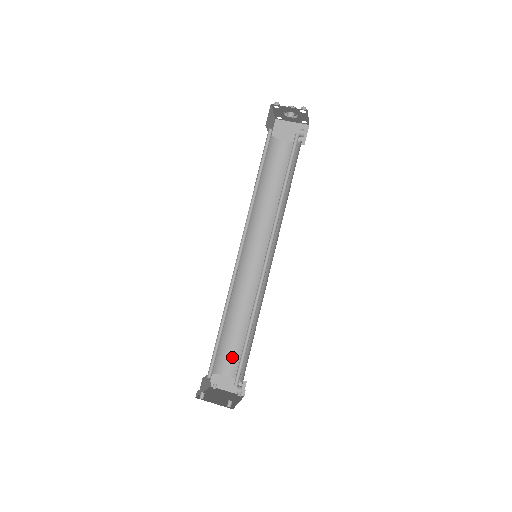
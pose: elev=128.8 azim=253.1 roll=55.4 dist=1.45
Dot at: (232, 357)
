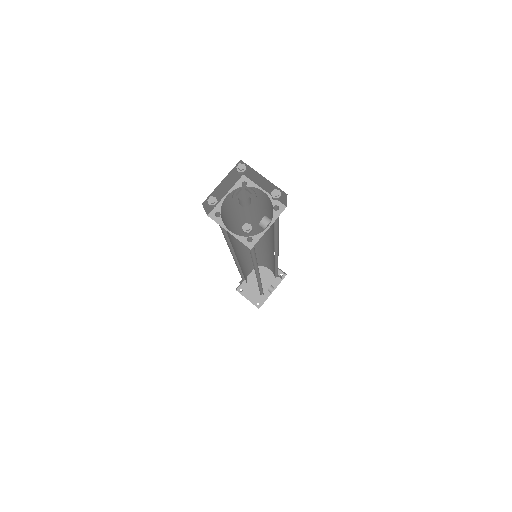
Dot at: (268, 265)
